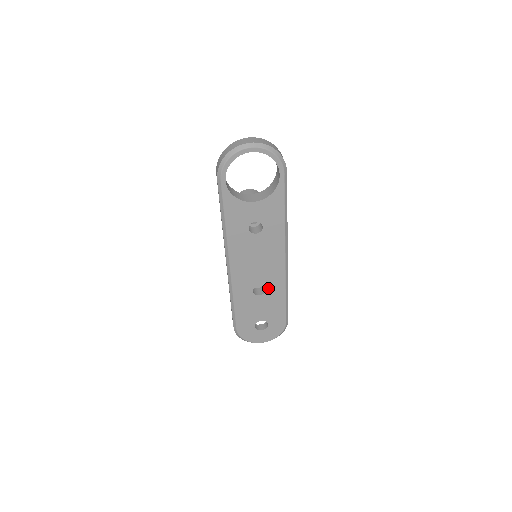
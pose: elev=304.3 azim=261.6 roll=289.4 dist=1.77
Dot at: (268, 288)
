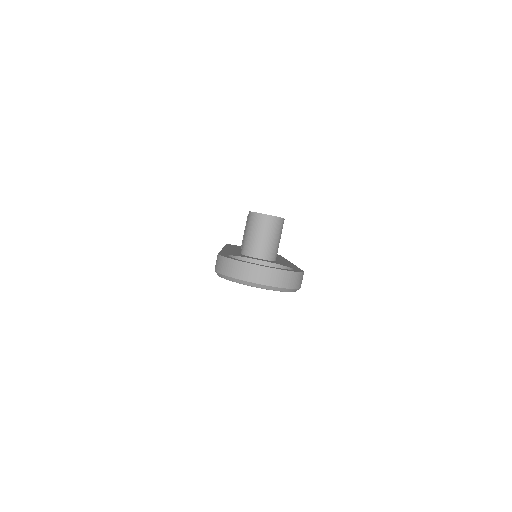
Dot at: occluded
